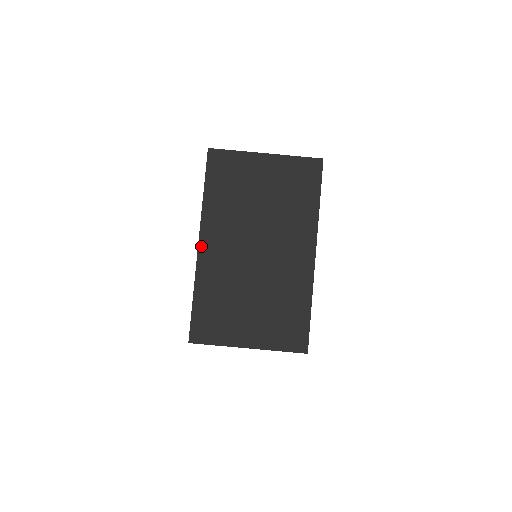
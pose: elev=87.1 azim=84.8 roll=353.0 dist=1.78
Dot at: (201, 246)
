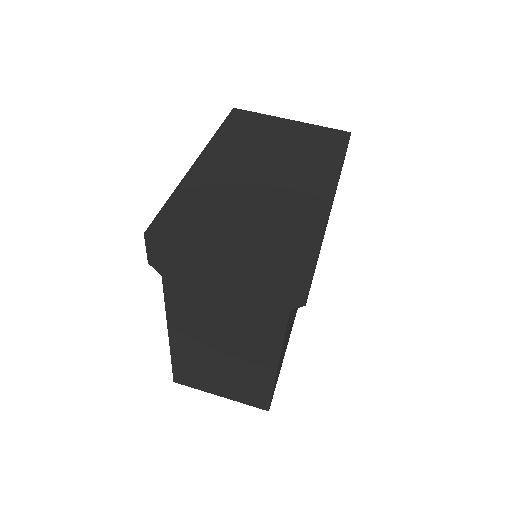
Dot at: (199, 161)
